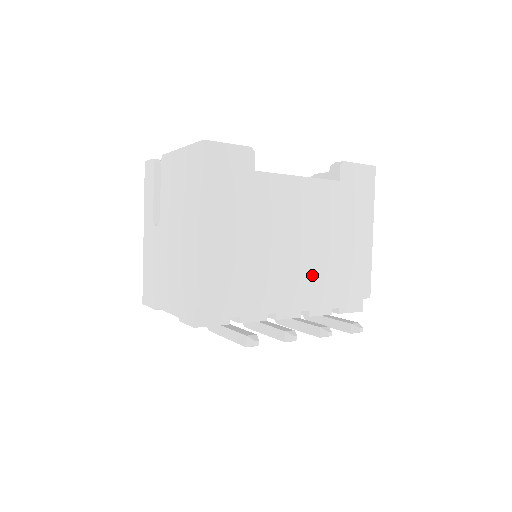
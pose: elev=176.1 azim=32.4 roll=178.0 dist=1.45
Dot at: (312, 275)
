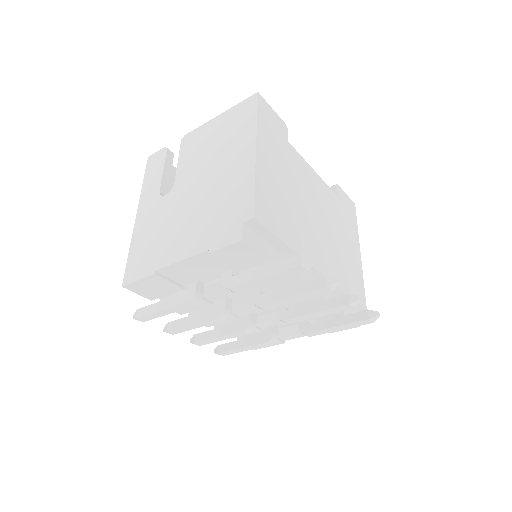
Dot at: (328, 256)
